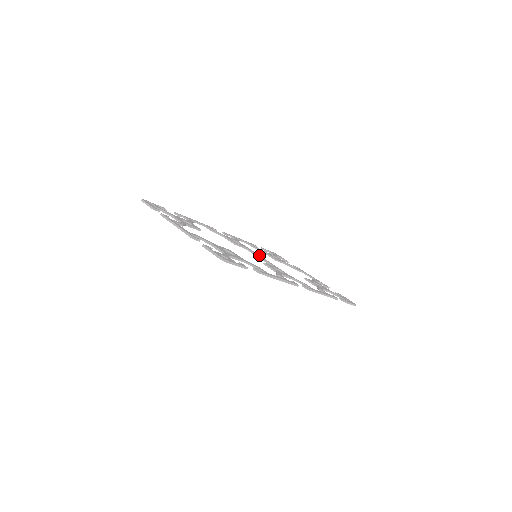
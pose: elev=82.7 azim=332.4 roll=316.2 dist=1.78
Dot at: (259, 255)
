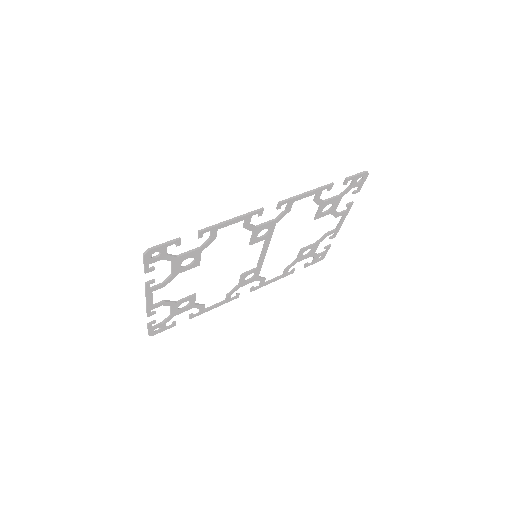
Dot at: (263, 255)
